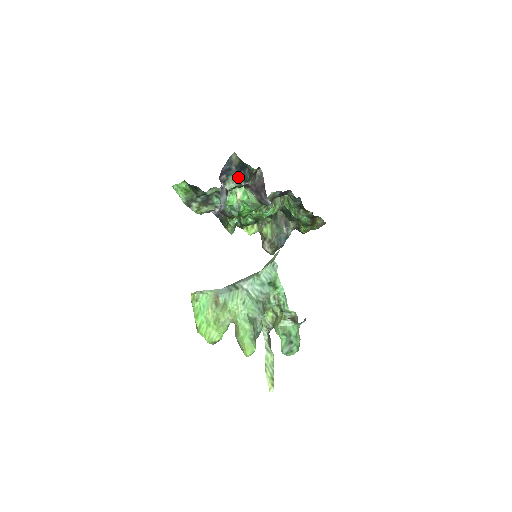
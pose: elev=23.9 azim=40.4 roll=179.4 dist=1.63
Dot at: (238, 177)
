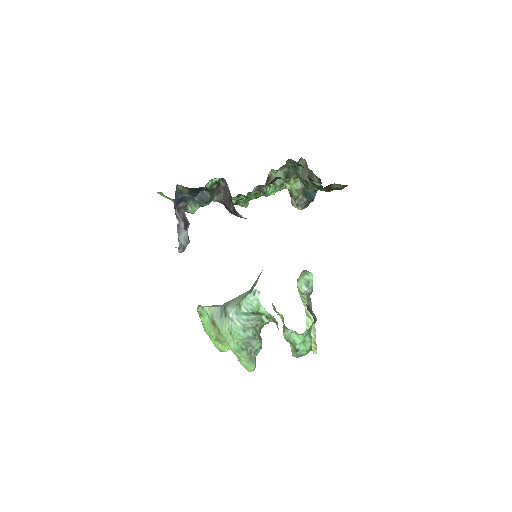
Dot at: (197, 201)
